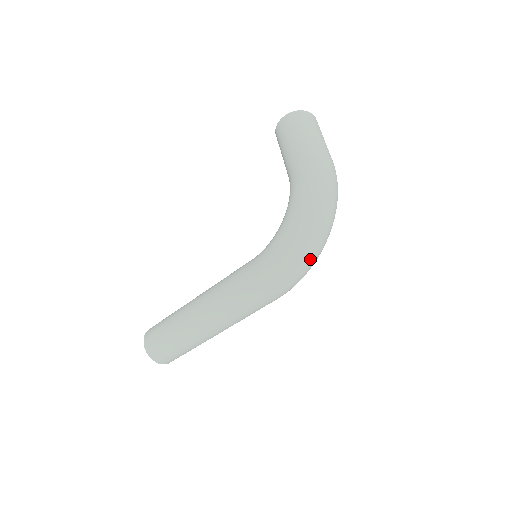
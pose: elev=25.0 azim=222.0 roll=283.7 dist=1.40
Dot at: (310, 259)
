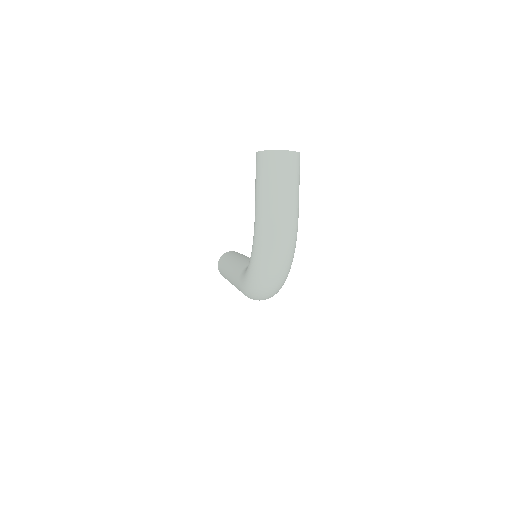
Dot at: (268, 295)
